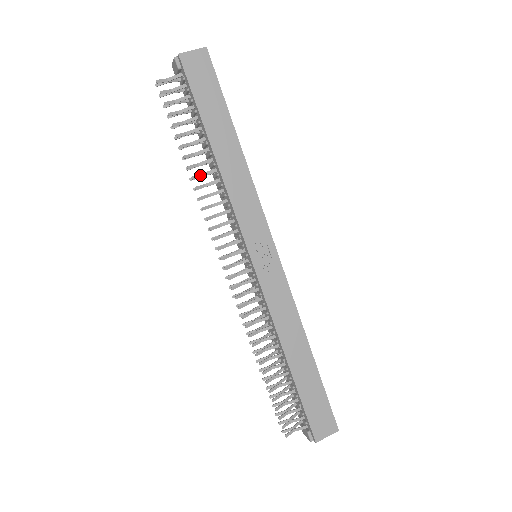
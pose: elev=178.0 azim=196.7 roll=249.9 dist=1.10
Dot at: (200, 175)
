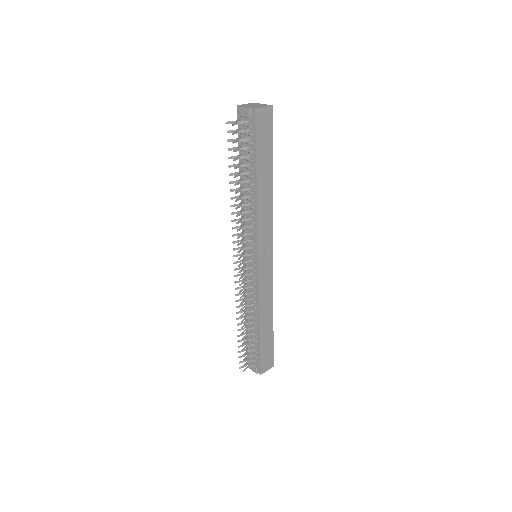
Dot at: (240, 198)
